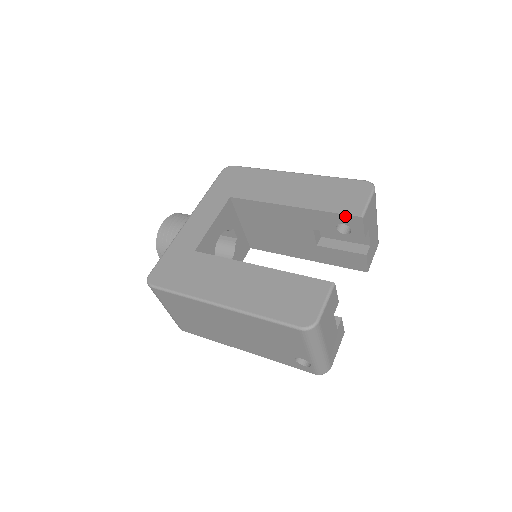
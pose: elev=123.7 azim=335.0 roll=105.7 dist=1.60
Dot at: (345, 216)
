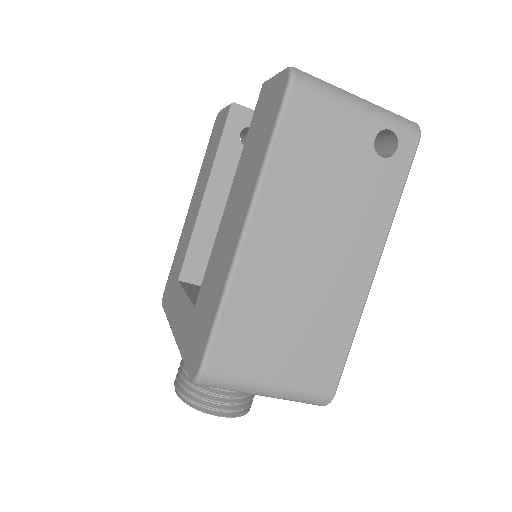
Dot at: (228, 124)
